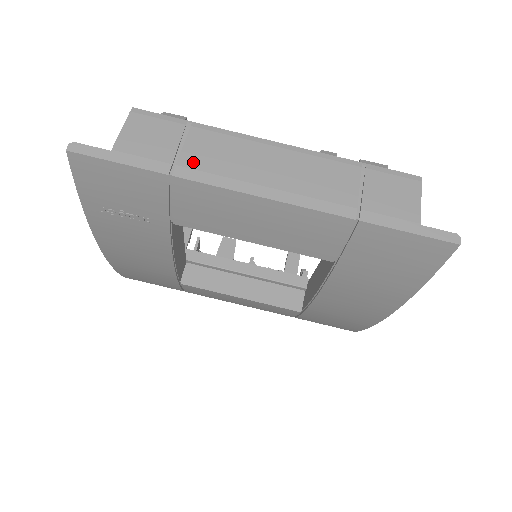
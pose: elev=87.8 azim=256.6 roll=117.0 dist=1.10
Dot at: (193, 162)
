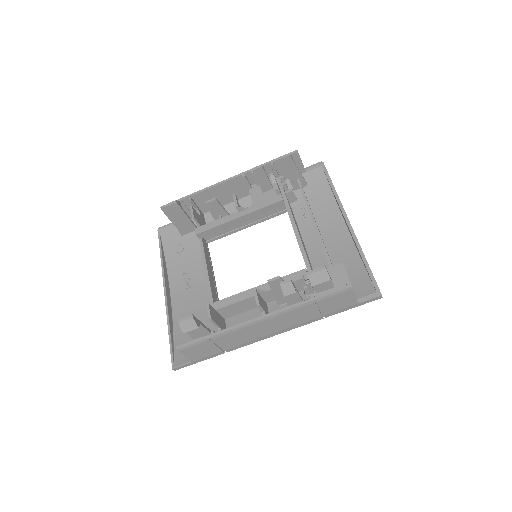
Dot at: (230, 346)
